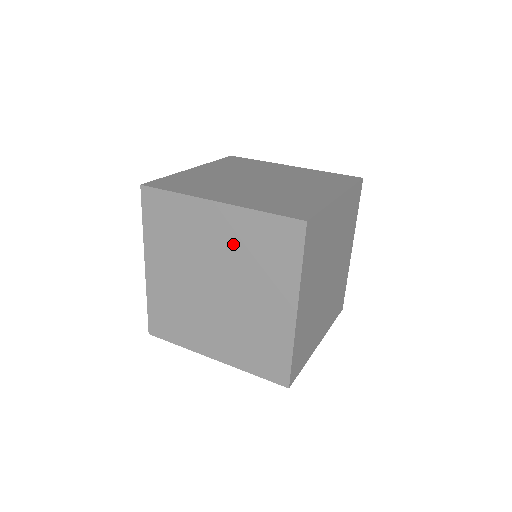
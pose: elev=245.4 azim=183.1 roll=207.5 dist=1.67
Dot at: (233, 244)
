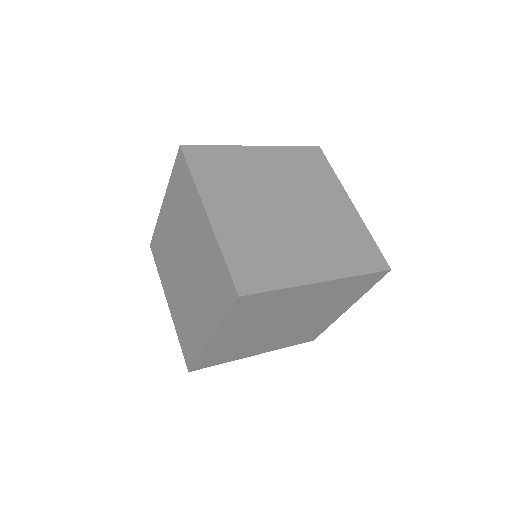
Dot at: (283, 170)
